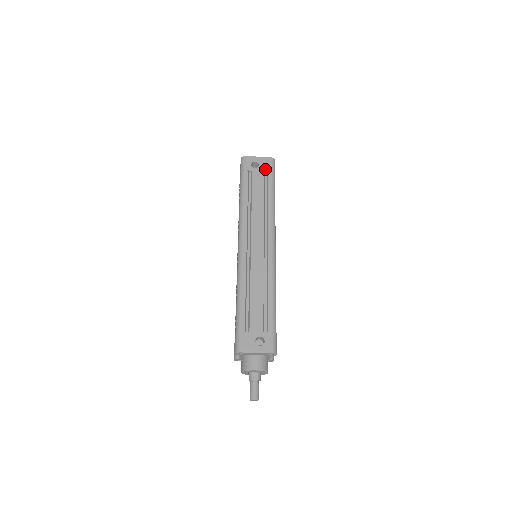
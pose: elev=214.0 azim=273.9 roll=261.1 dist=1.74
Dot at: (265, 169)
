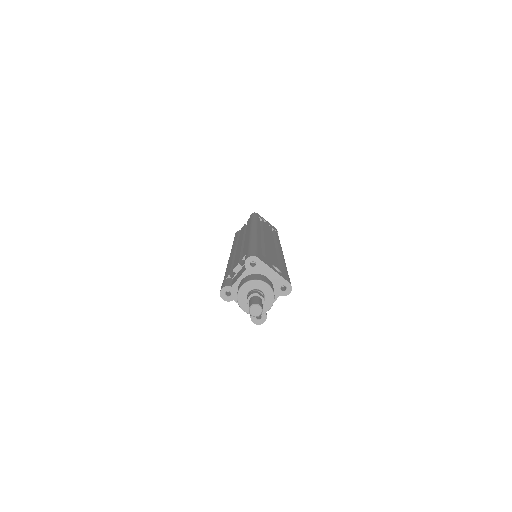
Dot at: (272, 227)
